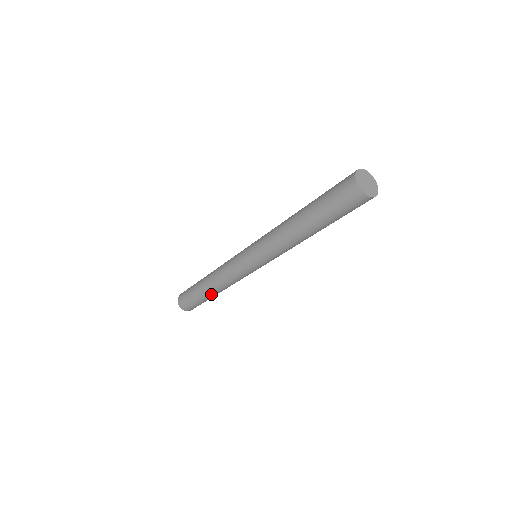
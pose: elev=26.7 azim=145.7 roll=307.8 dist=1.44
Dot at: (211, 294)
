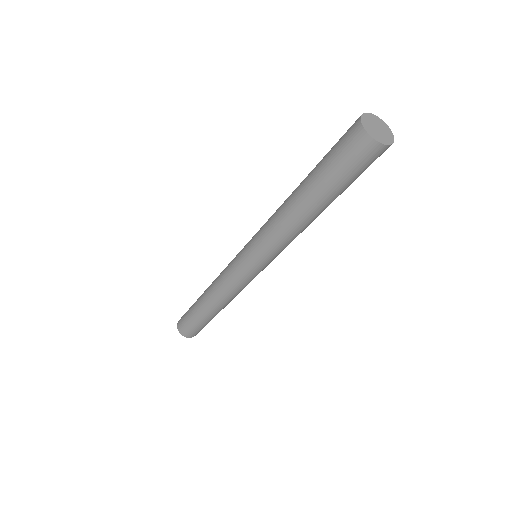
Dot at: occluded
